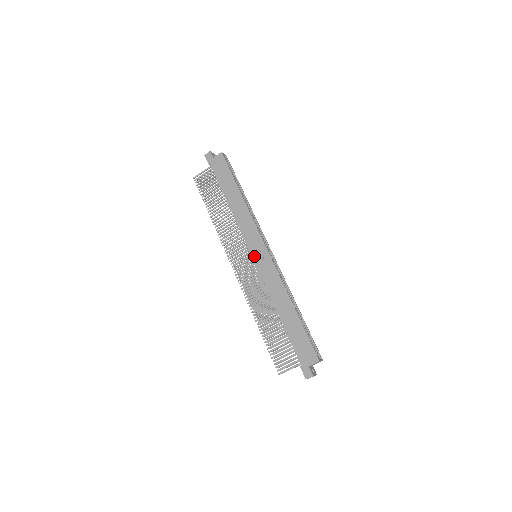
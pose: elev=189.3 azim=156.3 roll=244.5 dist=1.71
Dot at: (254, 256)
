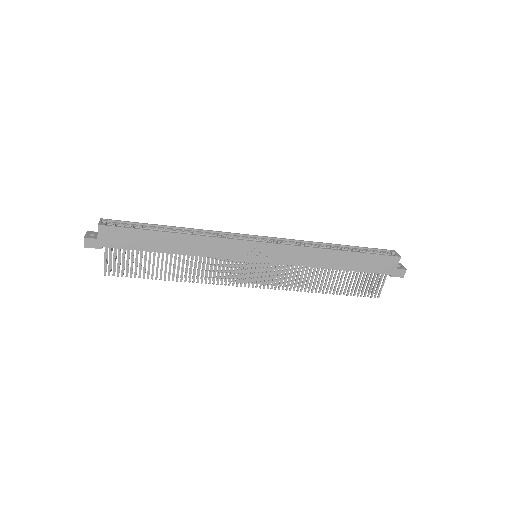
Dot at: (259, 260)
